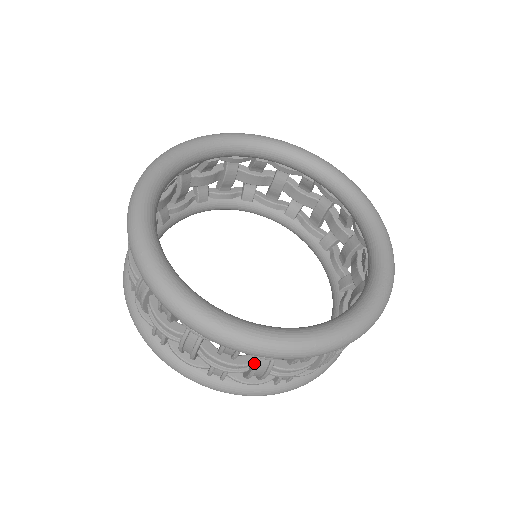
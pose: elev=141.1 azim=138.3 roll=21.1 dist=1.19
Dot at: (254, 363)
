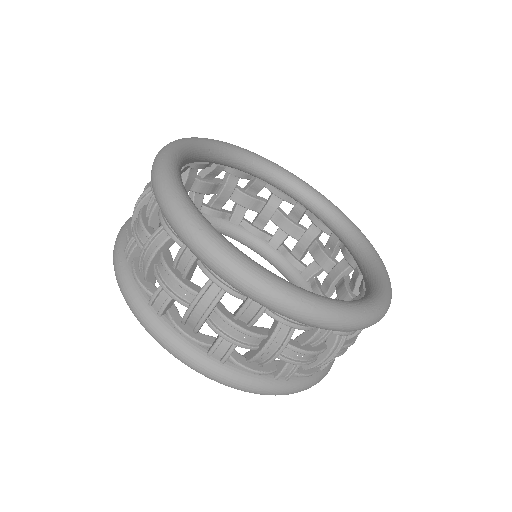
Dot at: (201, 288)
